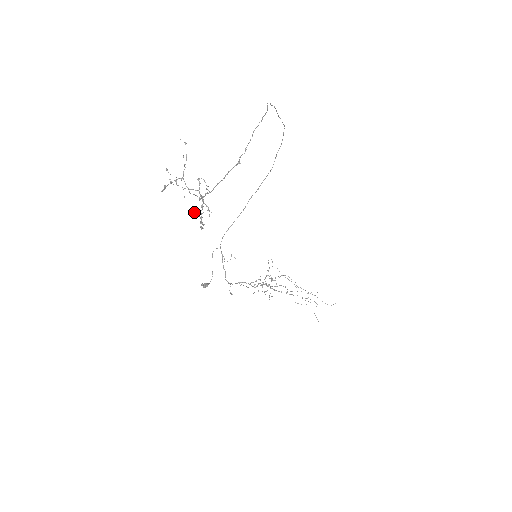
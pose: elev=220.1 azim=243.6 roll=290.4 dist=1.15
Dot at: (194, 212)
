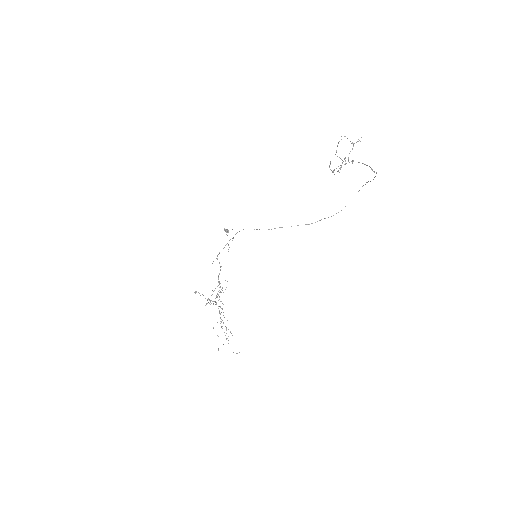
Dot at: occluded
